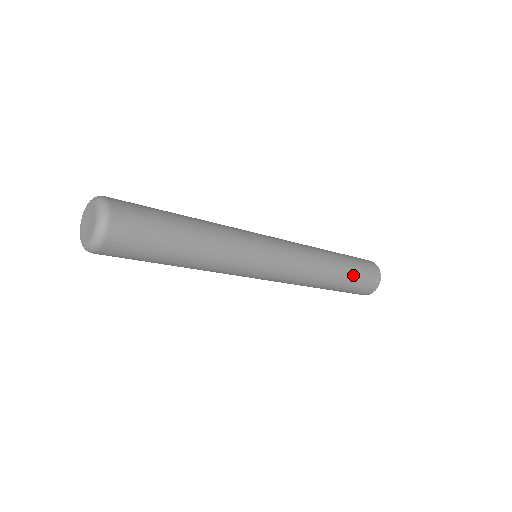
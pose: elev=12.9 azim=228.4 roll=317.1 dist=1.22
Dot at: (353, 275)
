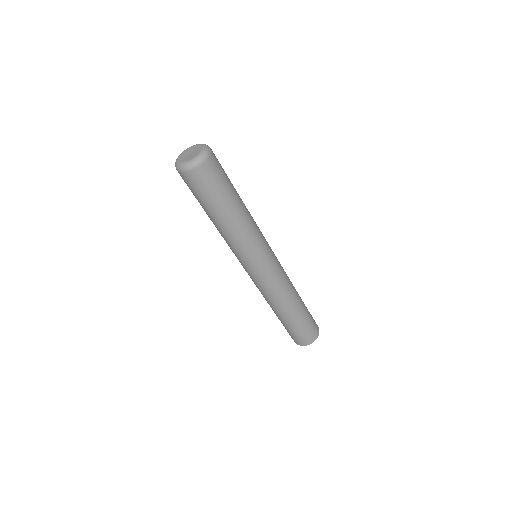
Dot at: (306, 315)
